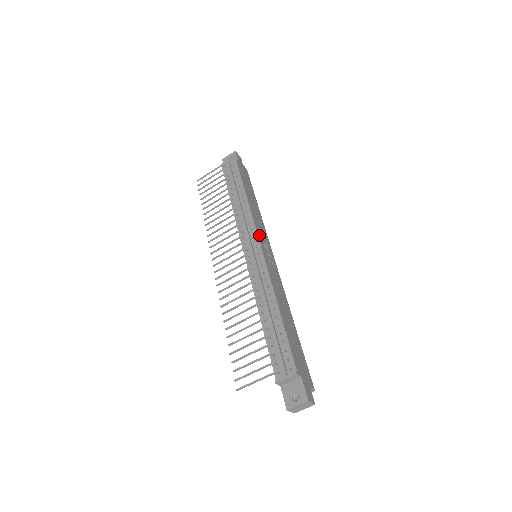
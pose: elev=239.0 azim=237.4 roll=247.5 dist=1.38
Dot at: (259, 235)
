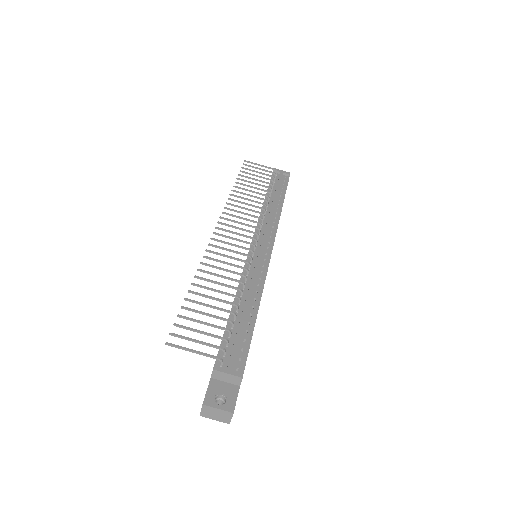
Dot at: occluded
